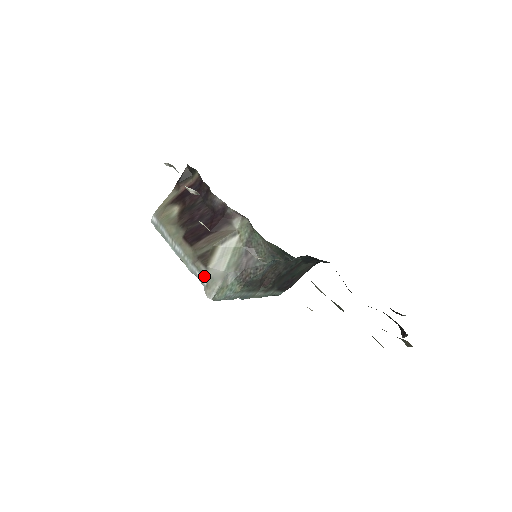
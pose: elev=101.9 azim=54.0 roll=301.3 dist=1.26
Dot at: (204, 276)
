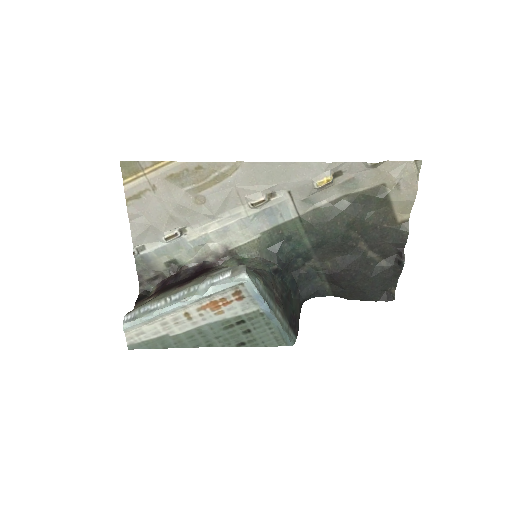
Dot at: (224, 271)
